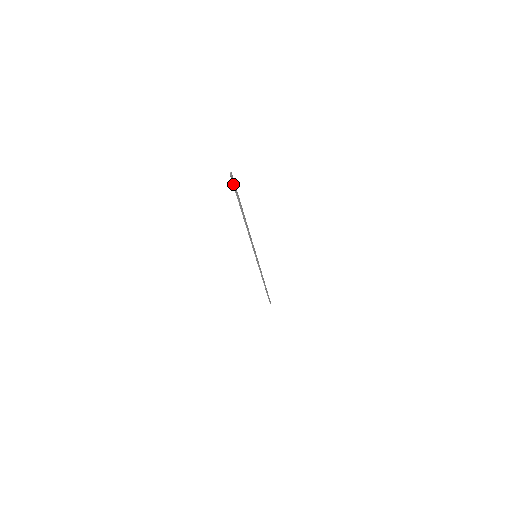
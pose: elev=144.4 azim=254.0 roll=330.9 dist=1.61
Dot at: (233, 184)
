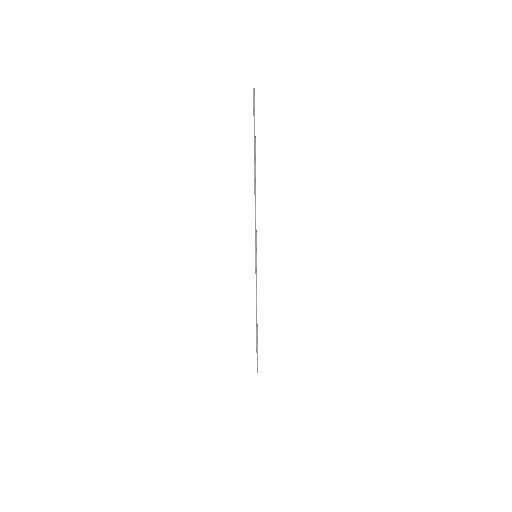
Dot at: (253, 108)
